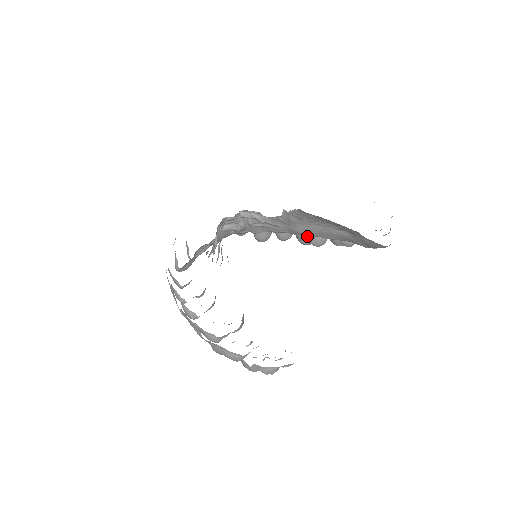
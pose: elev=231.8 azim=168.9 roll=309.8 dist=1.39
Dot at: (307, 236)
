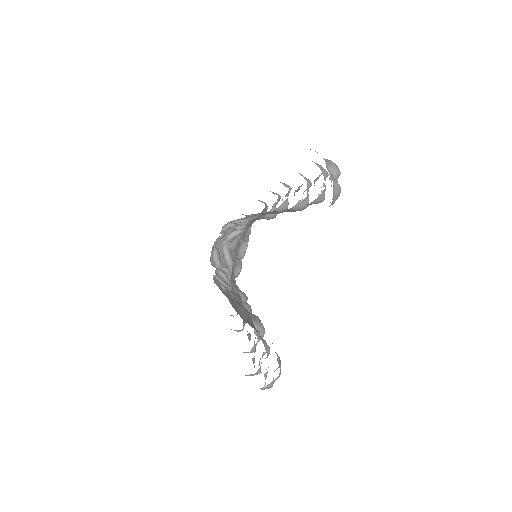
Dot at: (286, 210)
